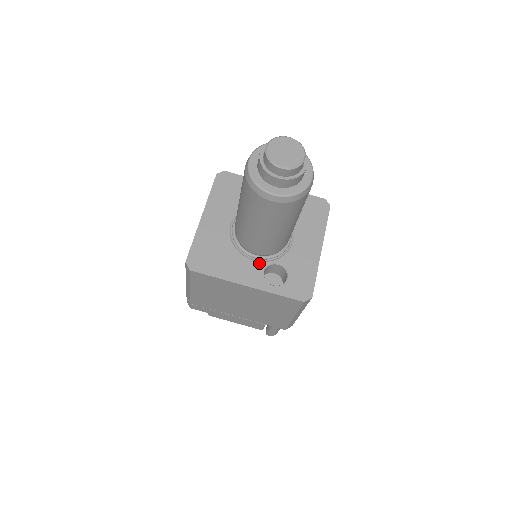
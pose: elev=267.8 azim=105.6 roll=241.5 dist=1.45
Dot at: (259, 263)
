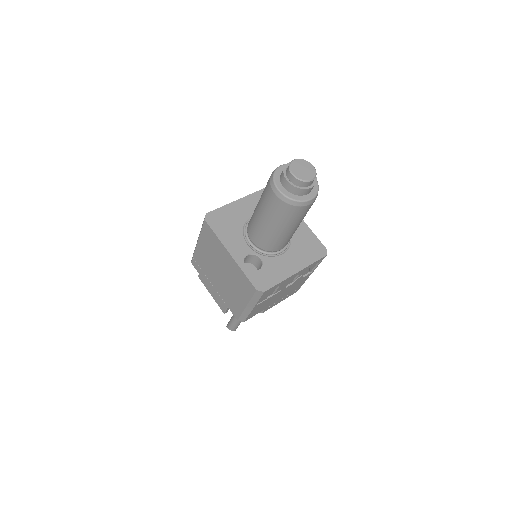
Dot at: (249, 248)
